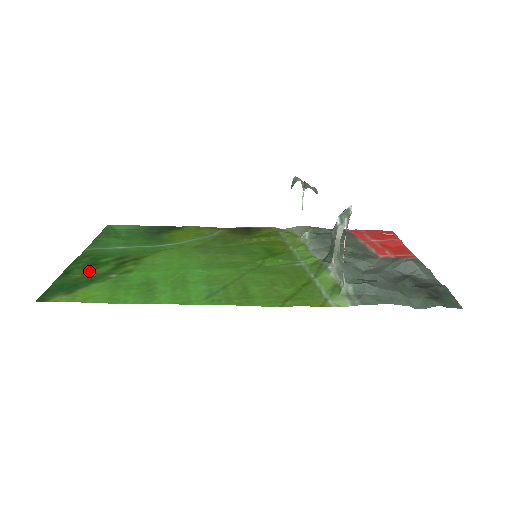
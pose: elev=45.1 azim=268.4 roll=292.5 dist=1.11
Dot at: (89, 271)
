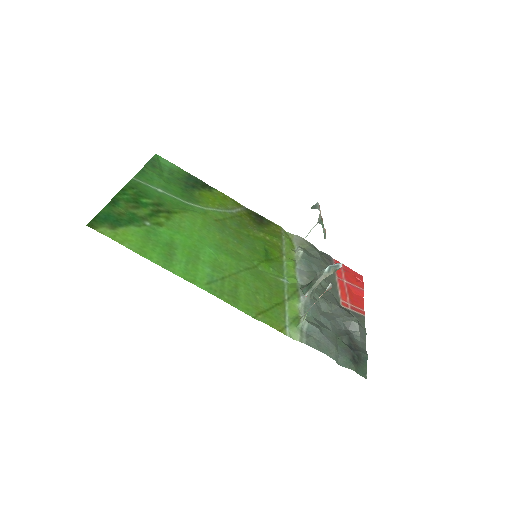
Dot at: (131, 209)
